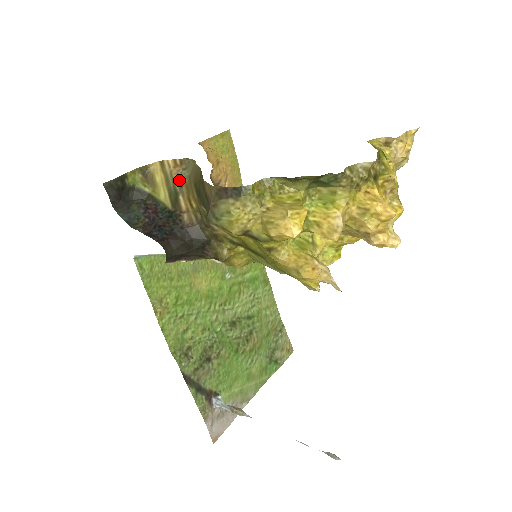
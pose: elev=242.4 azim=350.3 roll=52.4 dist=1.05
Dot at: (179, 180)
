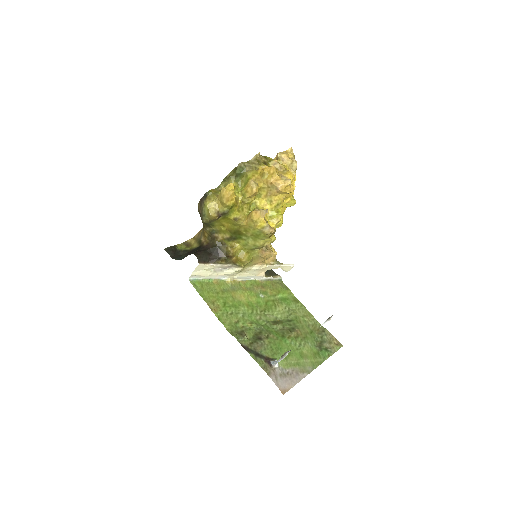
Dot at: (200, 235)
